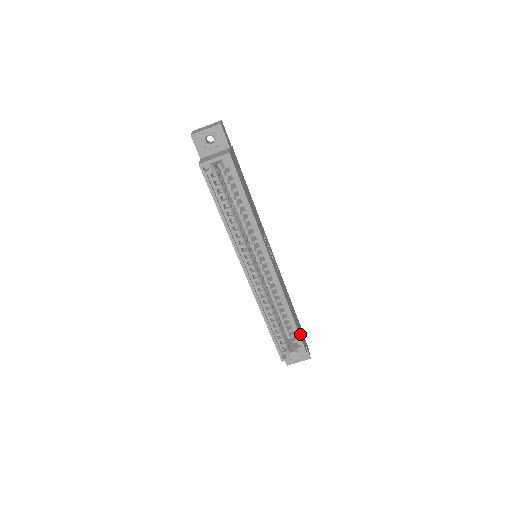
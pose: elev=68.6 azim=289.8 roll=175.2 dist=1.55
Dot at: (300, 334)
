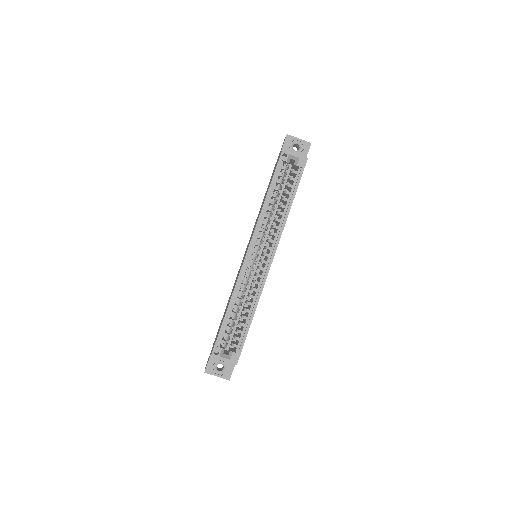
Dot at: occluded
